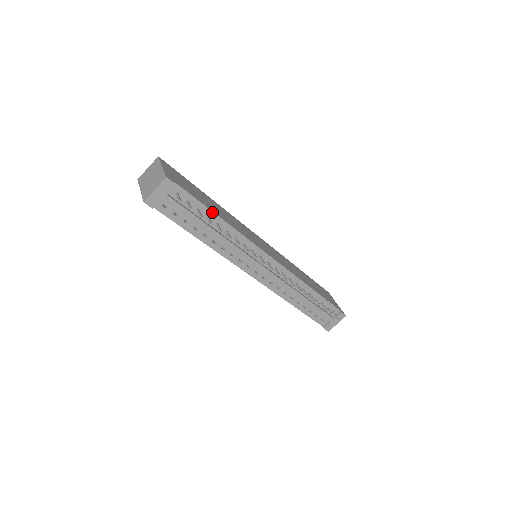
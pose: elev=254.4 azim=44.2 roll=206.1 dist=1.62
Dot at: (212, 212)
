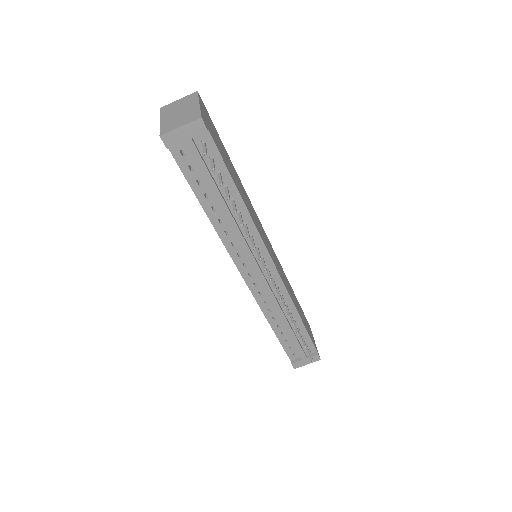
Dot at: (234, 185)
